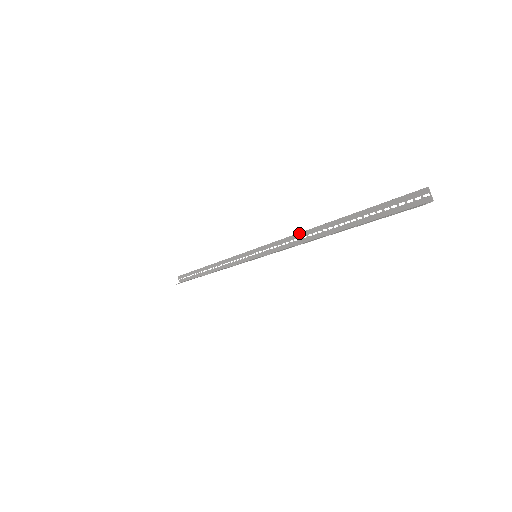
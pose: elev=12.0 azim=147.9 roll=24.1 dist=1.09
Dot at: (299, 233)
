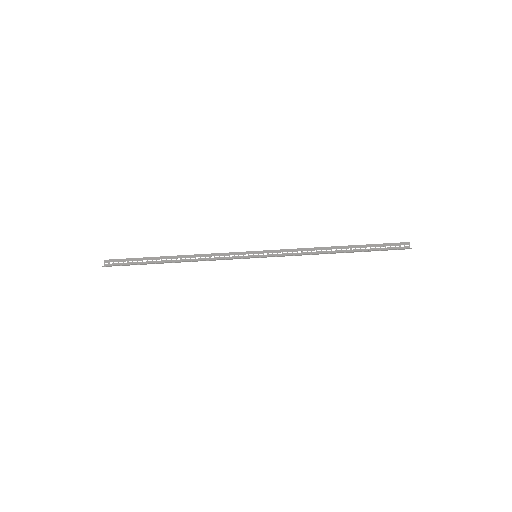
Dot at: (310, 248)
